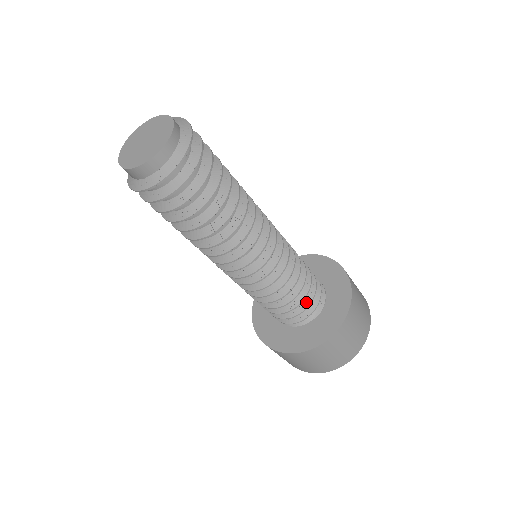
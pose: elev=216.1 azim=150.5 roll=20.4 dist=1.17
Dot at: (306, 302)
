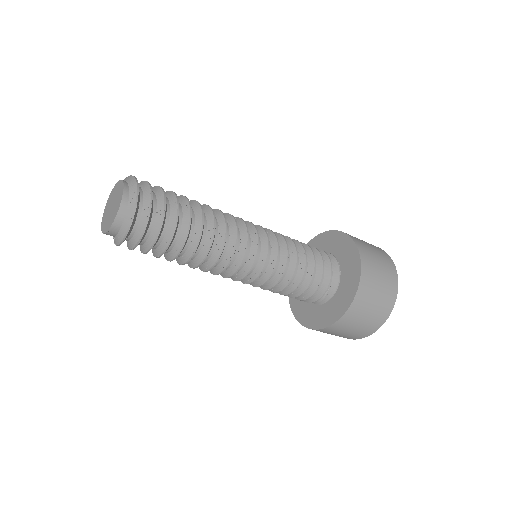
Dot at: (303, 297)
